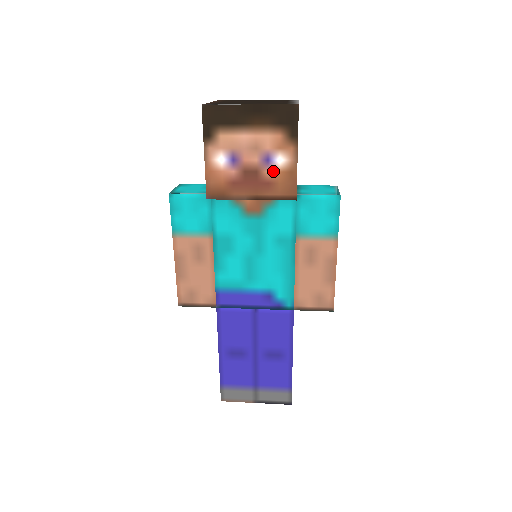
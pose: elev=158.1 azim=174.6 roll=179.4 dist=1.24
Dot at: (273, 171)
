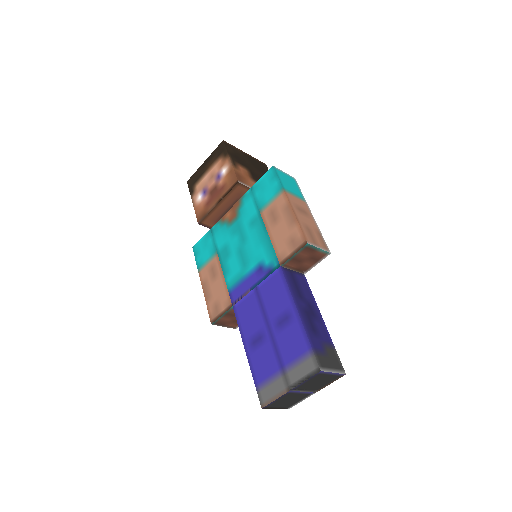
Dot at: (223, 179)
